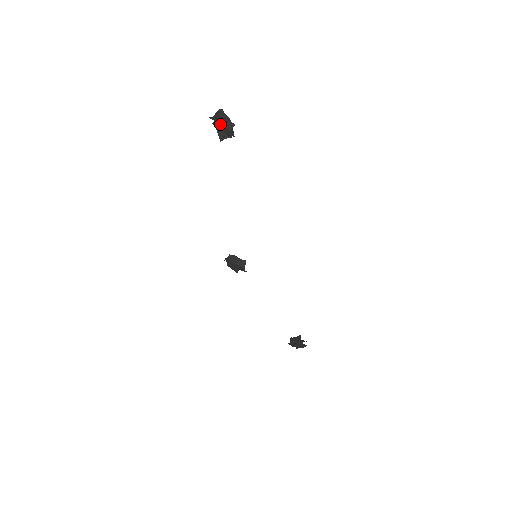
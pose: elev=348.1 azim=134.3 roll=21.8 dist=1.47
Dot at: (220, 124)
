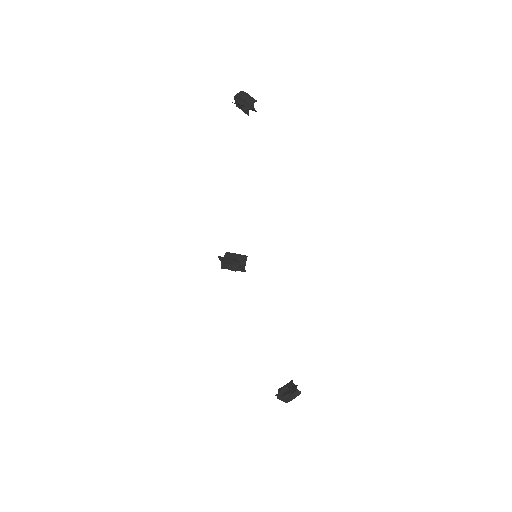
Dot at: (244, 97)
